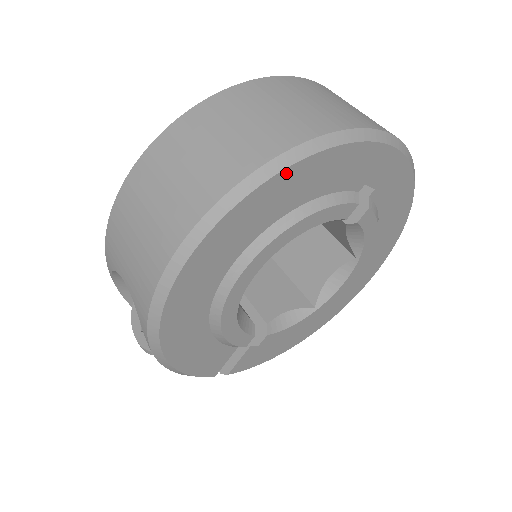
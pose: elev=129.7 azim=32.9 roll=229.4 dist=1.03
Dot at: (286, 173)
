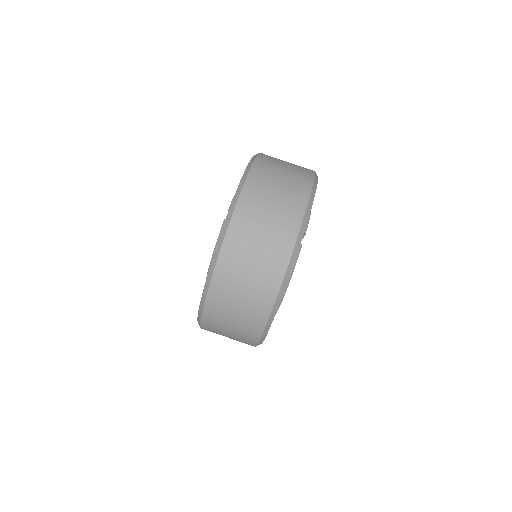
Dot at: occluded
